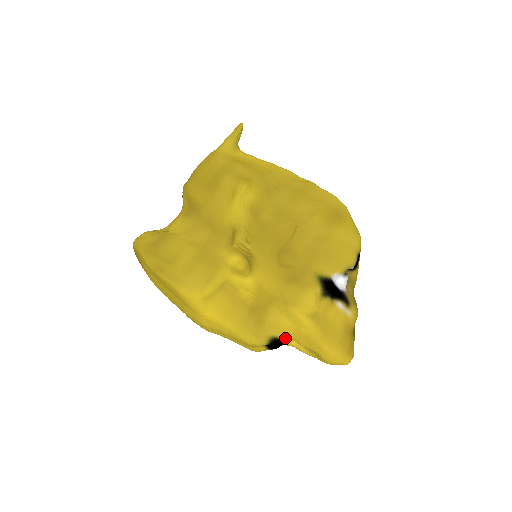
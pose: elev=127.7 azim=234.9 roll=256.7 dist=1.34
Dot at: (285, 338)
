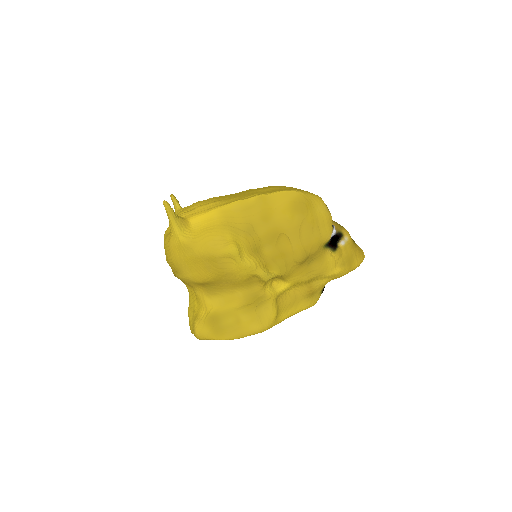
Dot at: occluded
